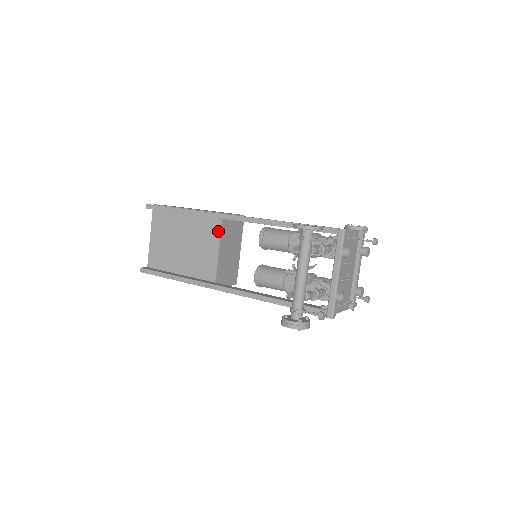
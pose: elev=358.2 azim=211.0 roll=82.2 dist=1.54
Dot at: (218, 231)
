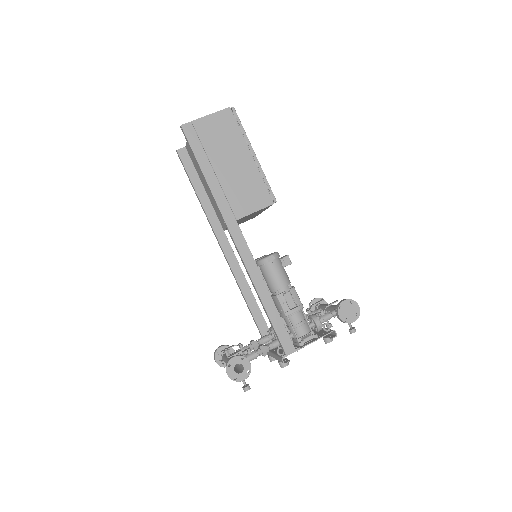
Dot at: occluded
